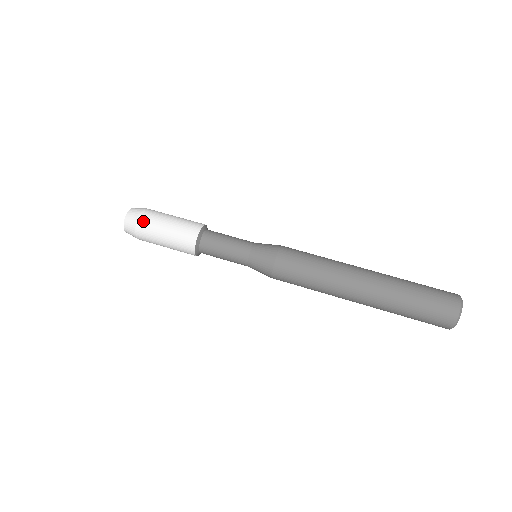
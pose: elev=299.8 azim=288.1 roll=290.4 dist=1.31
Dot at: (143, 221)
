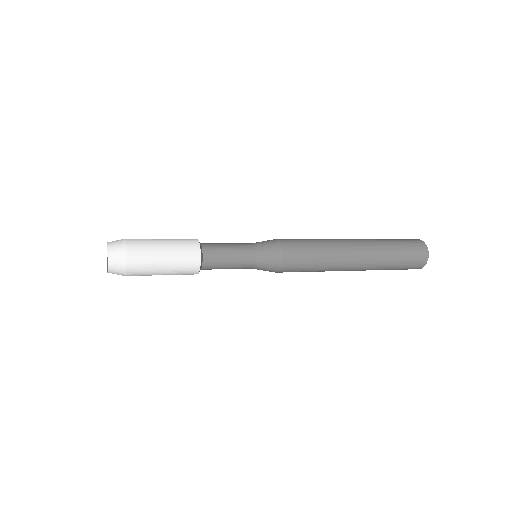
Dot at: occluded
